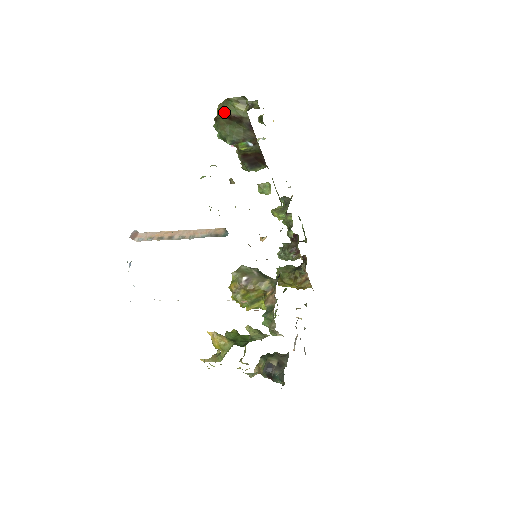
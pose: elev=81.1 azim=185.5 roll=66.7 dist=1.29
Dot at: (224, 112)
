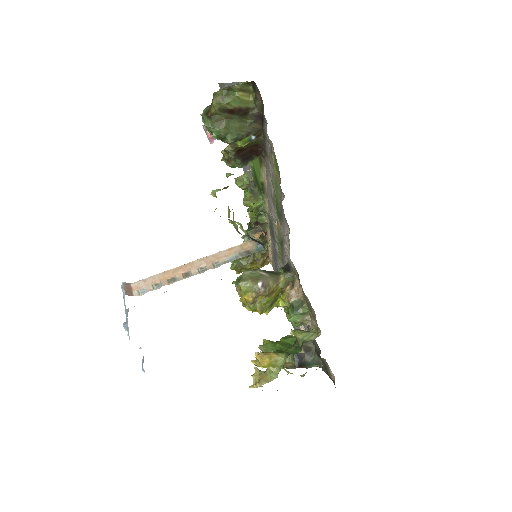
Dot at: (225, 106)
